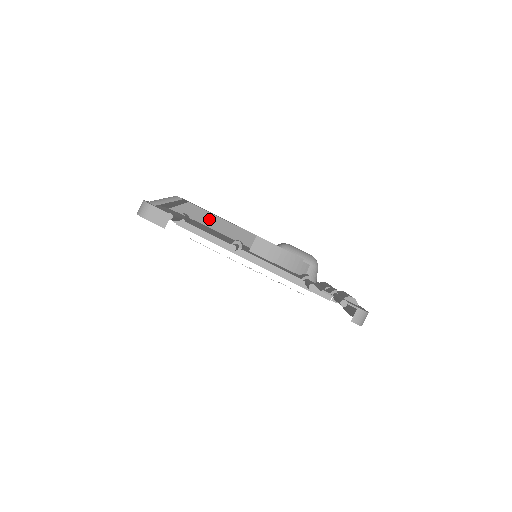
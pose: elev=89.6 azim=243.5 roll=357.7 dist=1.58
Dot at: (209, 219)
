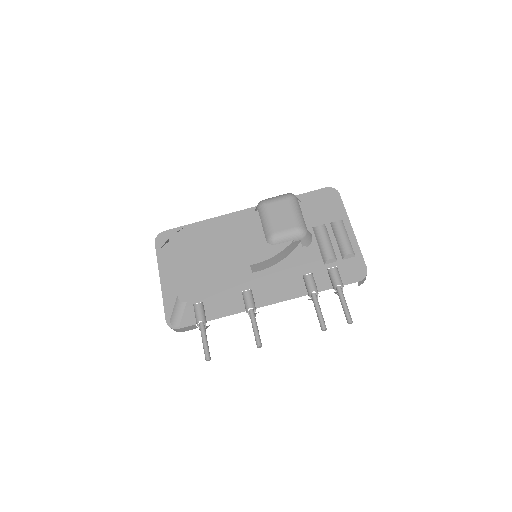
Dot at: occluded
